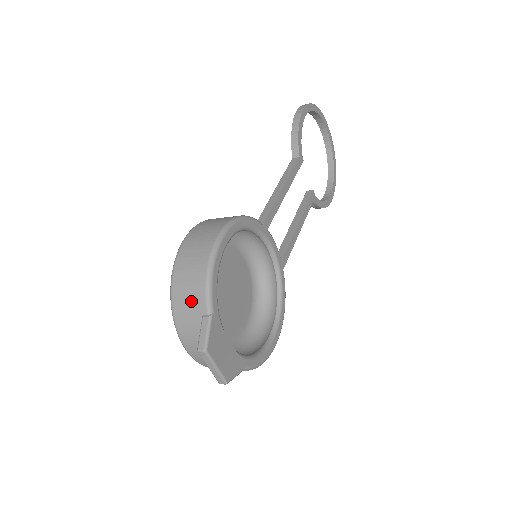
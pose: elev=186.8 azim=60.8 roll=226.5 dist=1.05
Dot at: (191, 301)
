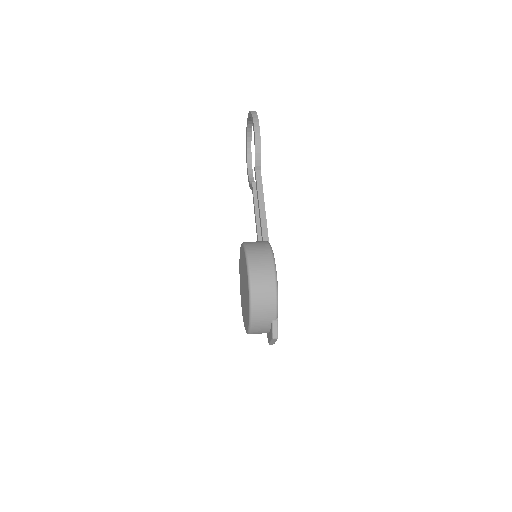
Dot at: (266, 314)
